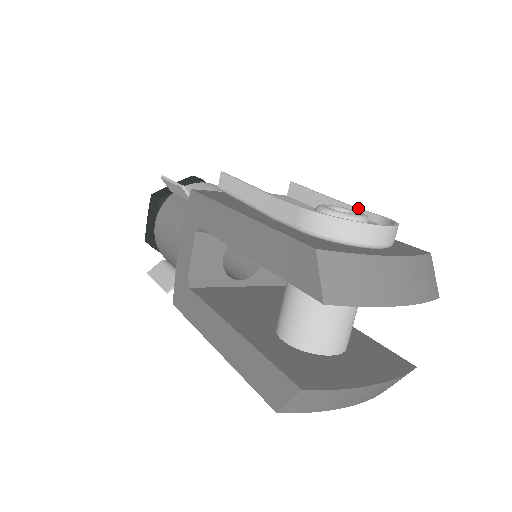
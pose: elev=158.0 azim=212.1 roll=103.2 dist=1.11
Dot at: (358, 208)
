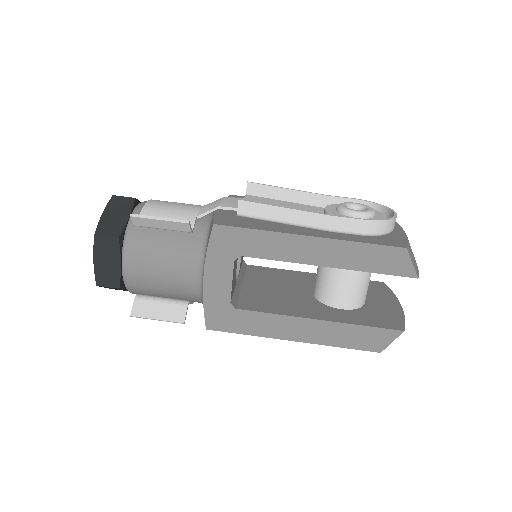
Dot at: (332, 196)
